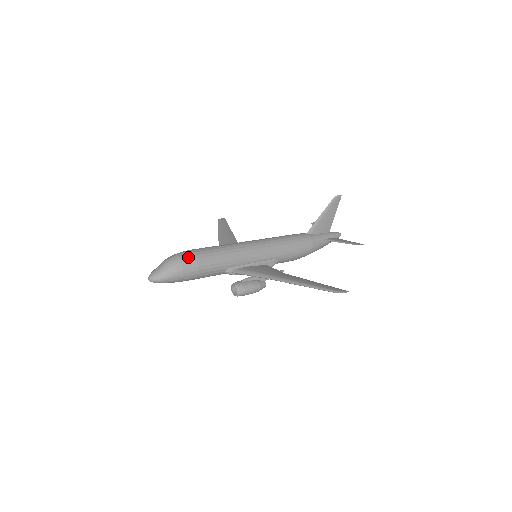
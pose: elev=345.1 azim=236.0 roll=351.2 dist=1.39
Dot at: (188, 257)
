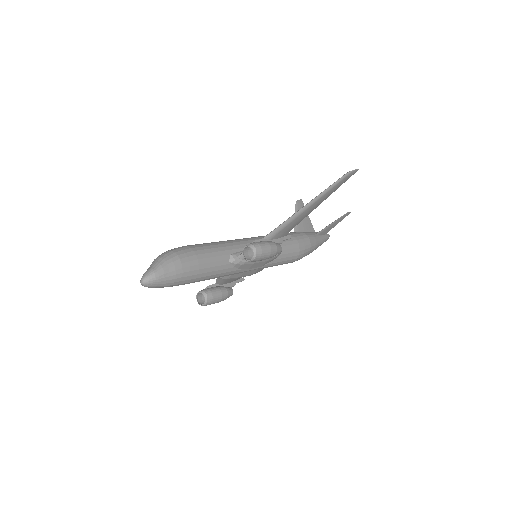
Dot at: (177, 248)
